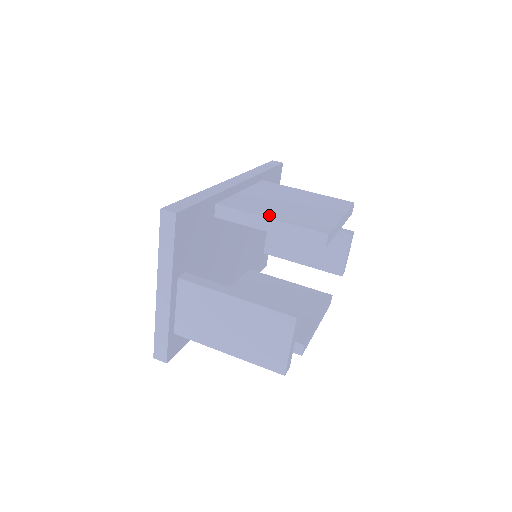
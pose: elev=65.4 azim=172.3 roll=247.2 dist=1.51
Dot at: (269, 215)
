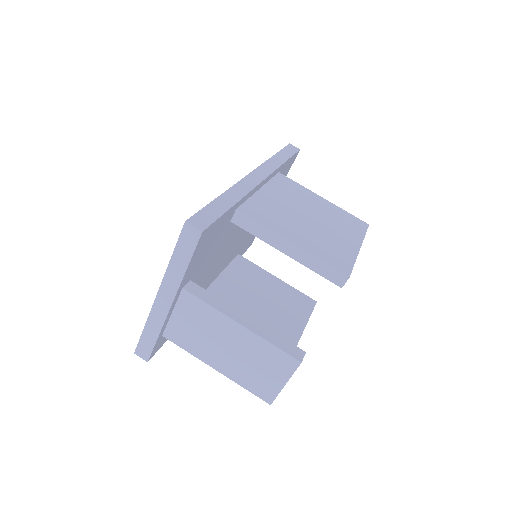
Dot at: (291, 237)
